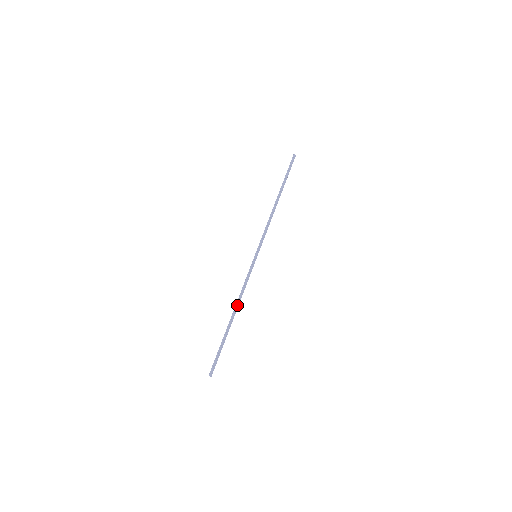
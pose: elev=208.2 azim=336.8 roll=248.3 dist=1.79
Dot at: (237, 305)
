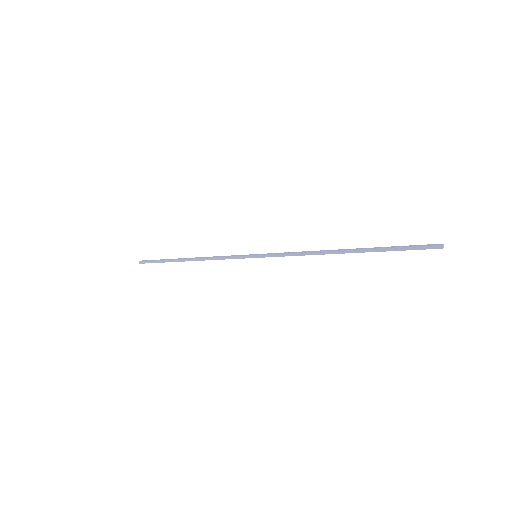
Dot at: (199, 260)
